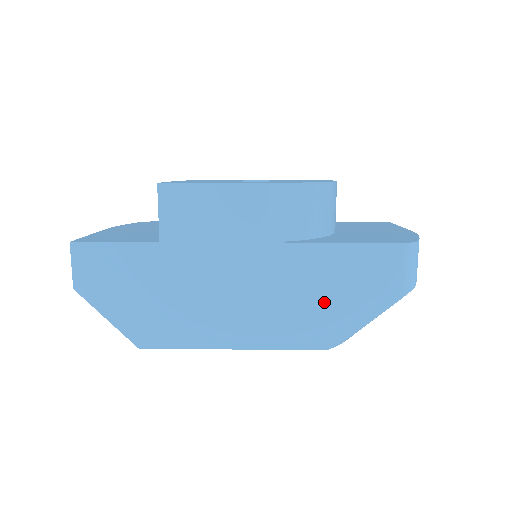
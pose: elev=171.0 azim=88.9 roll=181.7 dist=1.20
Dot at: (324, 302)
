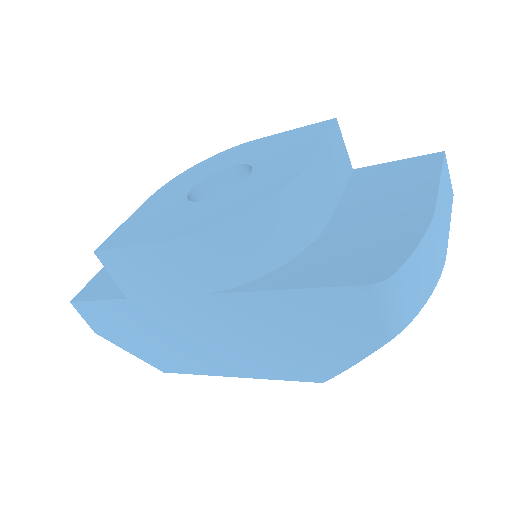
Dot at: (299, 344)
